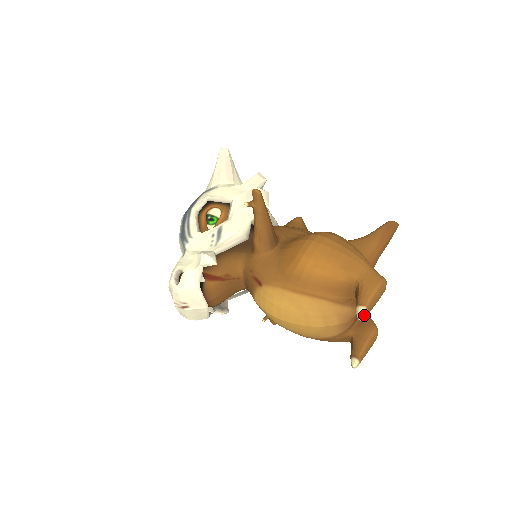
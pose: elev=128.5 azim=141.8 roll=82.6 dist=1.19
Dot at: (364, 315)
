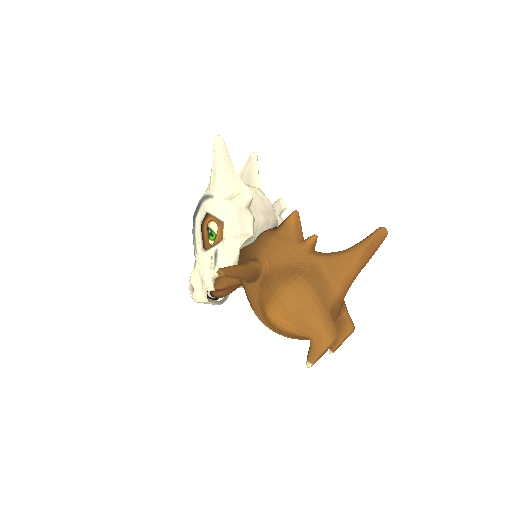
Dot at: occluded
